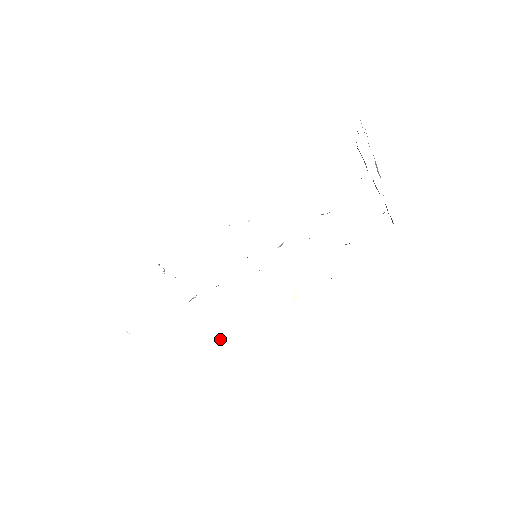
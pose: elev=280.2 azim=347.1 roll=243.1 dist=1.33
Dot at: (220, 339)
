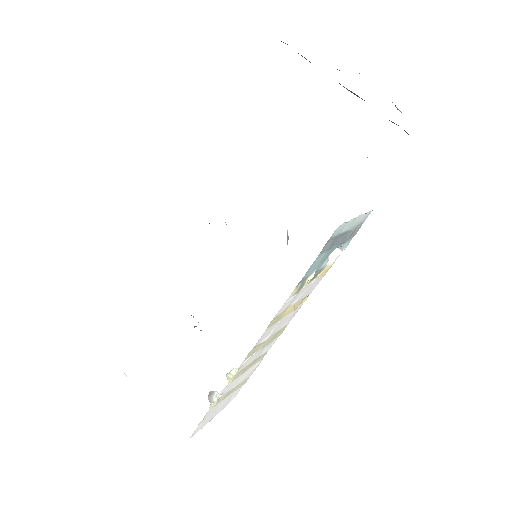
Dot at: occluded
